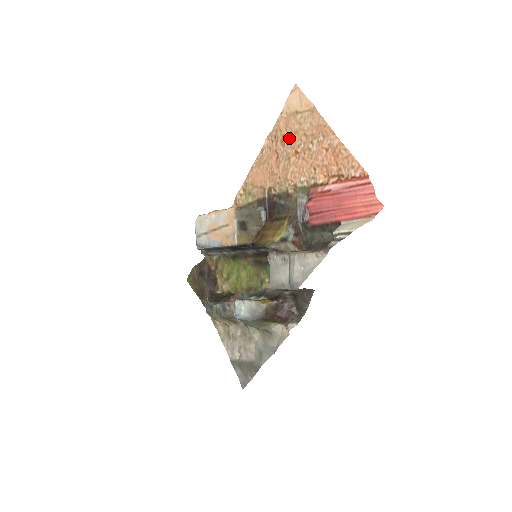
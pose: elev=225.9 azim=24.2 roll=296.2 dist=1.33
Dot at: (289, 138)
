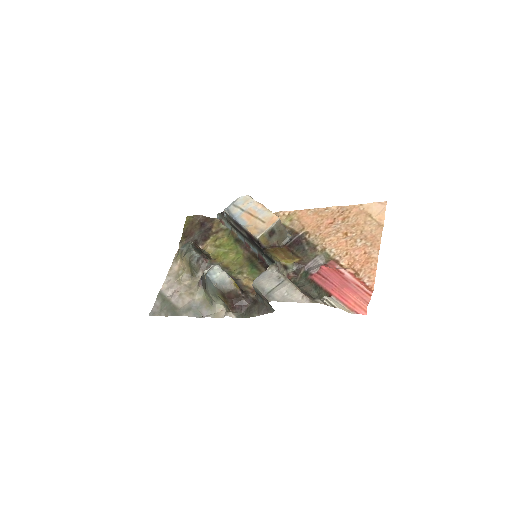
Dot at: (350, 222)
